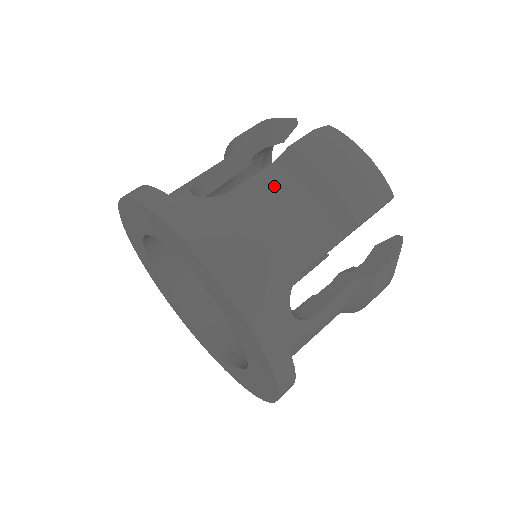
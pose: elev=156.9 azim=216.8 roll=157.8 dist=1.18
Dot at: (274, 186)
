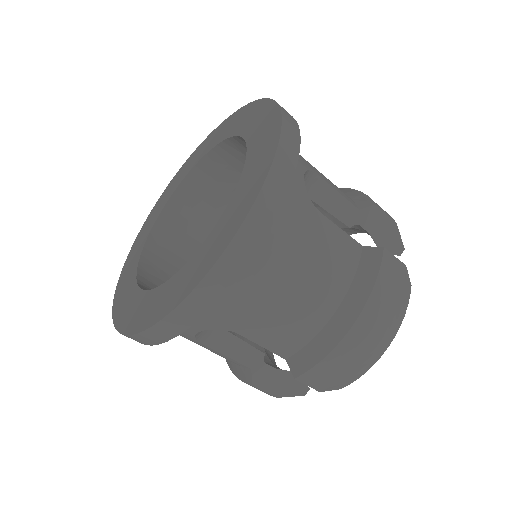
Dot at: occluded
